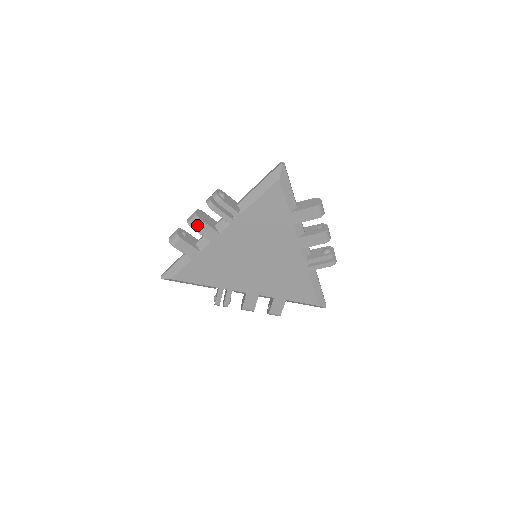
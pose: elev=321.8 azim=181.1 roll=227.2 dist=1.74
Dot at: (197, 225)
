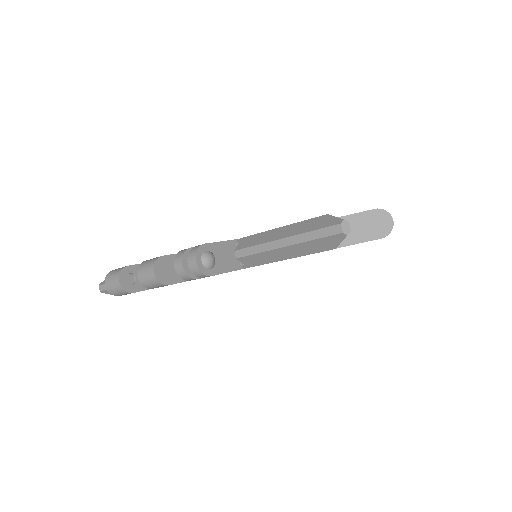
Dot at: (161, 286)
